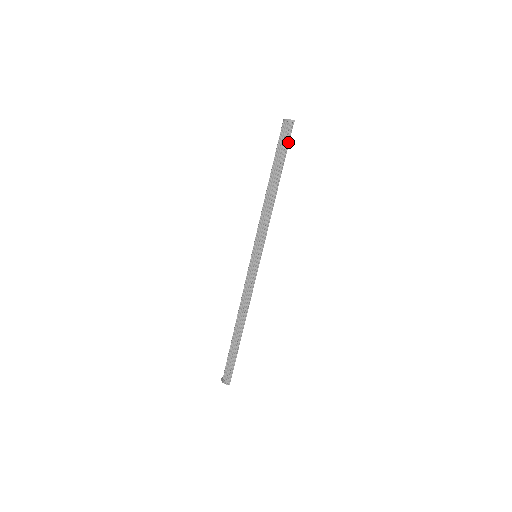
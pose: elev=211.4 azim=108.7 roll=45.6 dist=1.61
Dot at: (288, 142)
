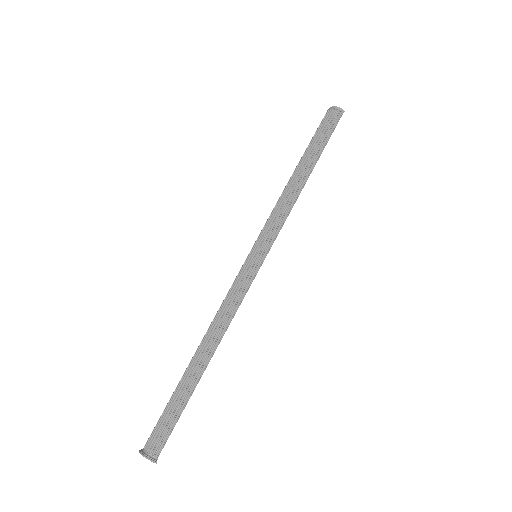
Dot at: (333, 130)
